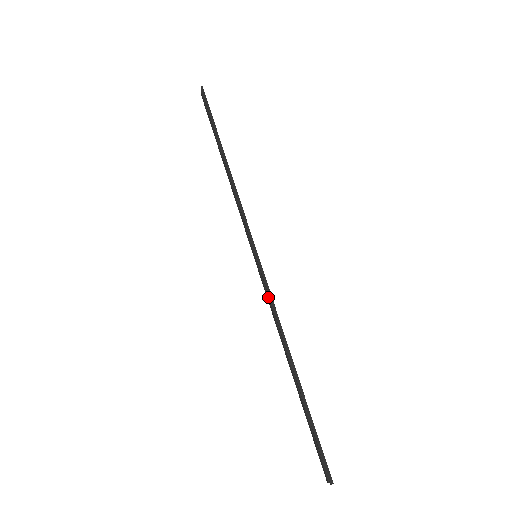
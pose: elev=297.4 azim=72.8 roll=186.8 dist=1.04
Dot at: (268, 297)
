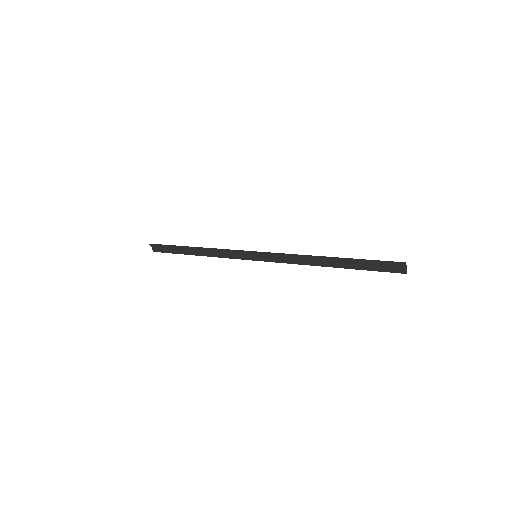
Dot at: (282, 259)
